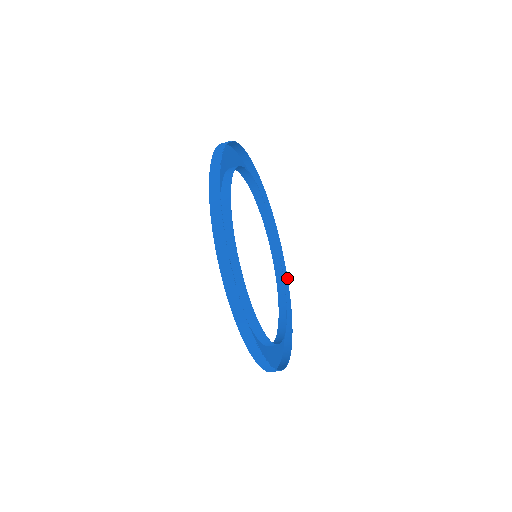
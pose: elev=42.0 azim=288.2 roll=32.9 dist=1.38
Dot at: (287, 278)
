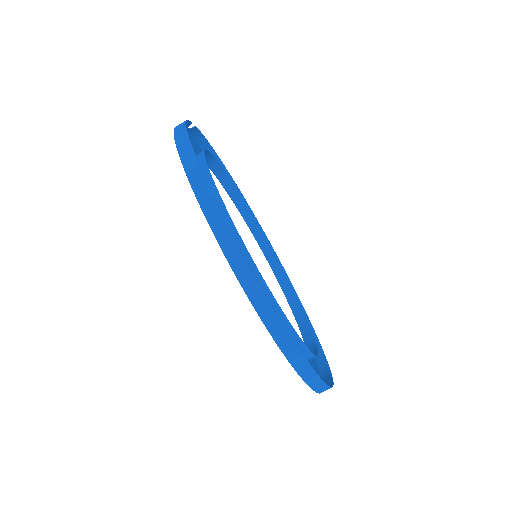
Dot at: (298, 297)
